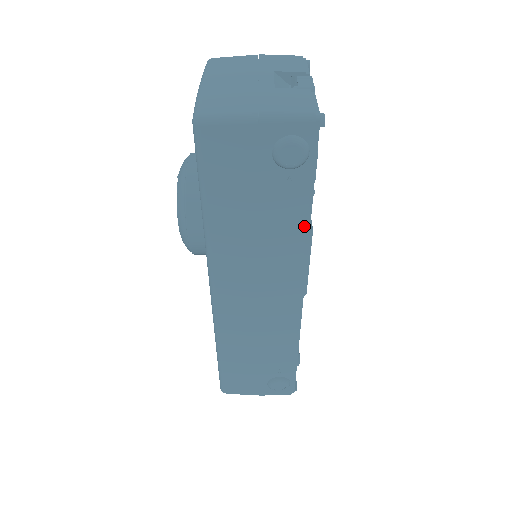
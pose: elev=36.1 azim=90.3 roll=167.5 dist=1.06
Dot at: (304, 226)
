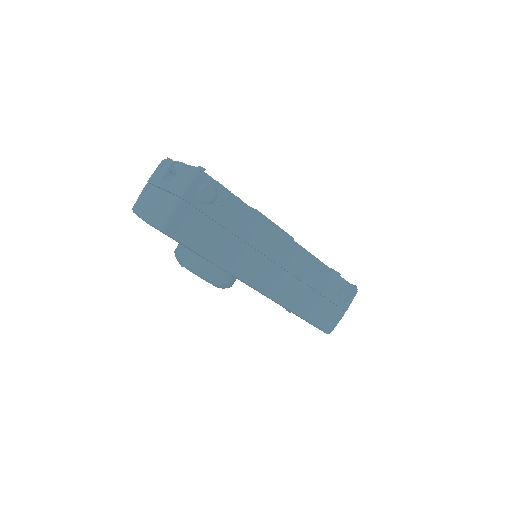
Dot at: (251, 212)
